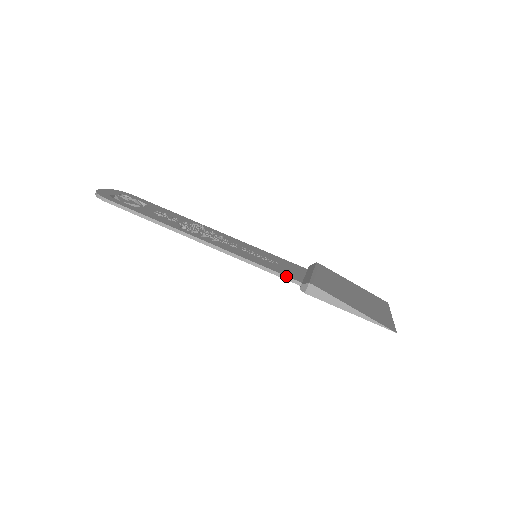
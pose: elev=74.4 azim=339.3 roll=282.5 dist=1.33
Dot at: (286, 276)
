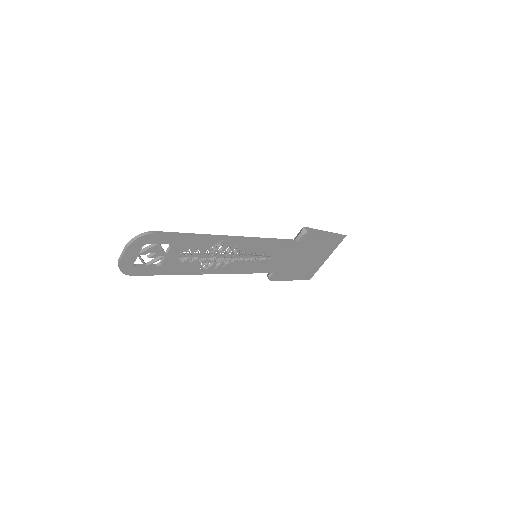
Dot at: (288, 239)
